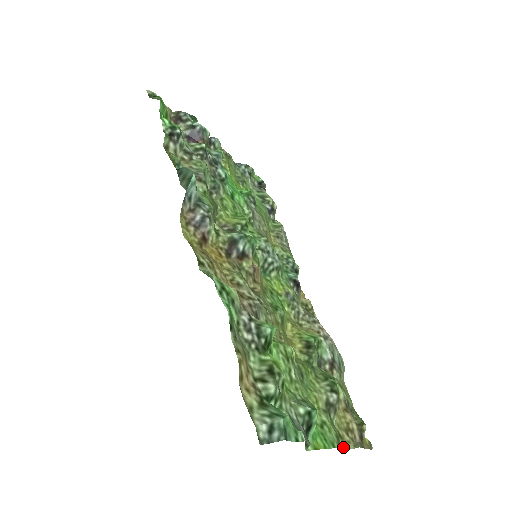
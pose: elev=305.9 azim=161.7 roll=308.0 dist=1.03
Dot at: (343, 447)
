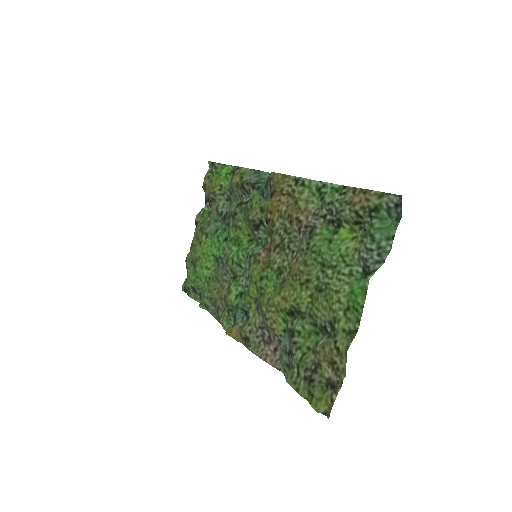
Dot at: (345, 352)
